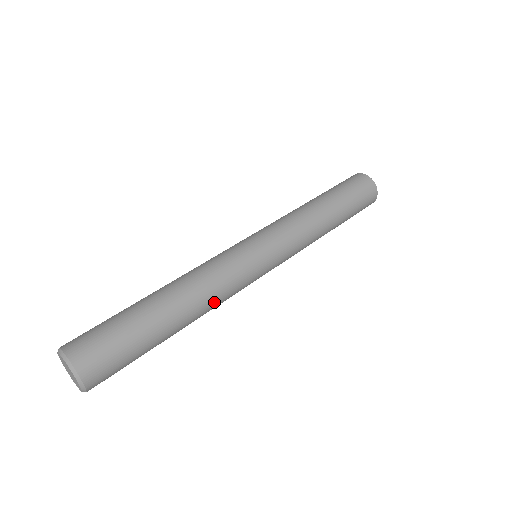
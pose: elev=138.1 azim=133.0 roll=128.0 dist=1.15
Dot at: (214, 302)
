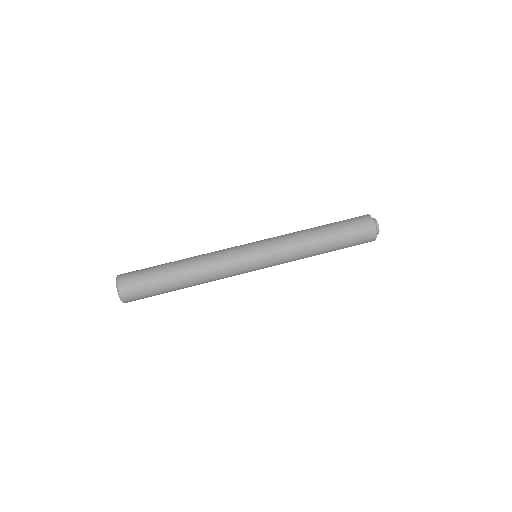
Dot at: (210, 273)
